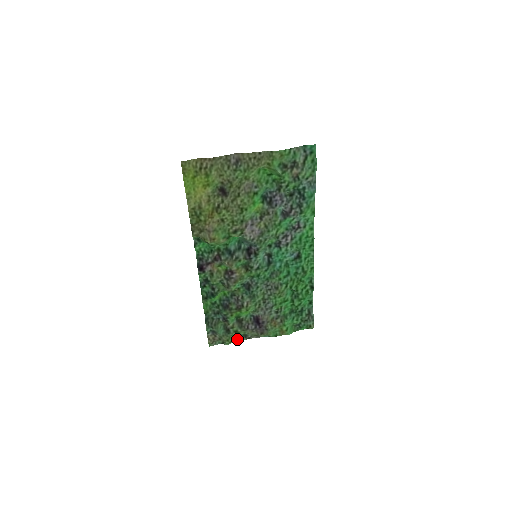
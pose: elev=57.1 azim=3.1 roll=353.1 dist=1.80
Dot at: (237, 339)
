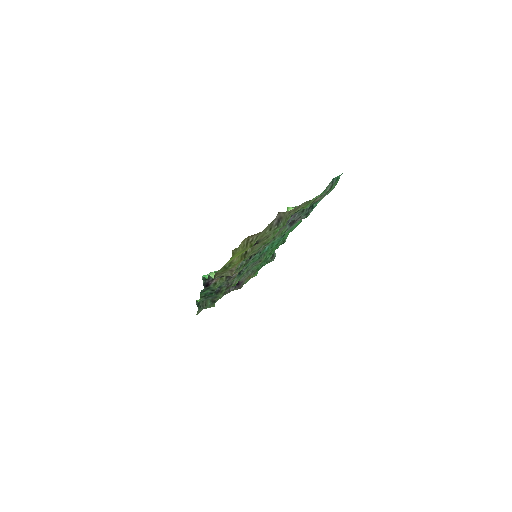
Dot at: occluded
